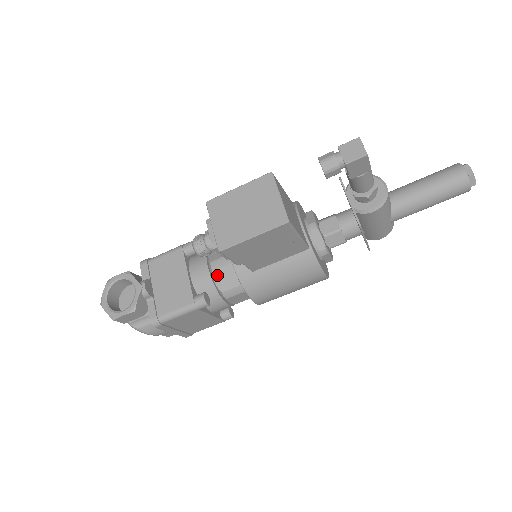
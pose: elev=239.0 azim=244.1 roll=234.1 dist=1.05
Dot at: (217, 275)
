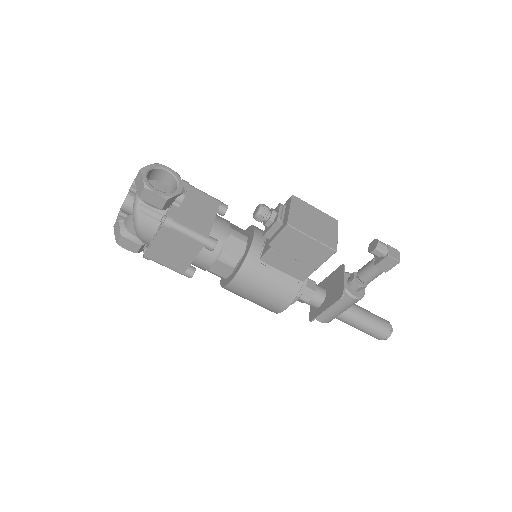
Dot at: (231, 240)
